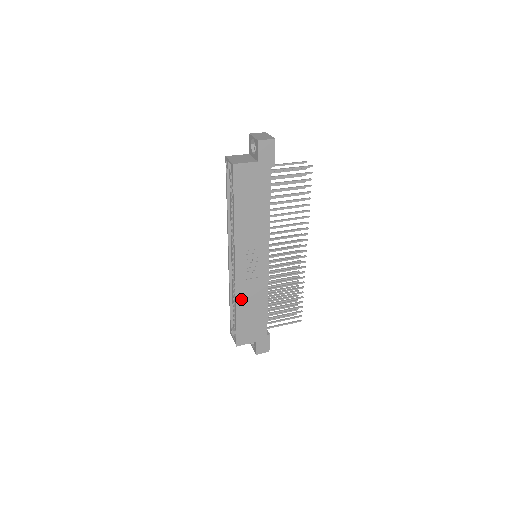
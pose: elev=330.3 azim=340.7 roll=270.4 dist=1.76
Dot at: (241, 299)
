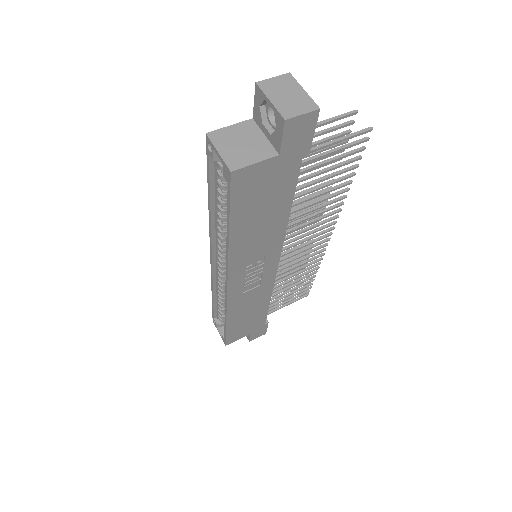
Dot at: (234, 311)
